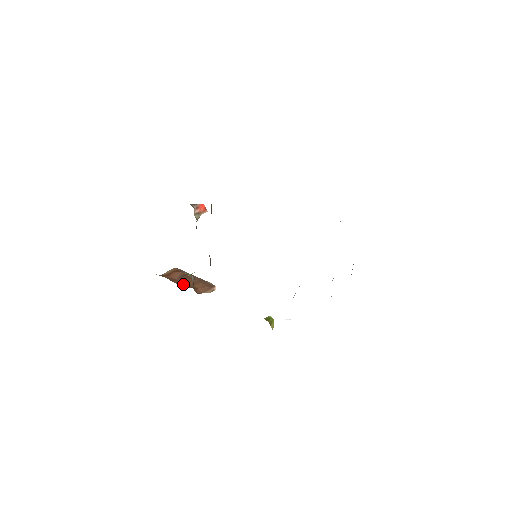
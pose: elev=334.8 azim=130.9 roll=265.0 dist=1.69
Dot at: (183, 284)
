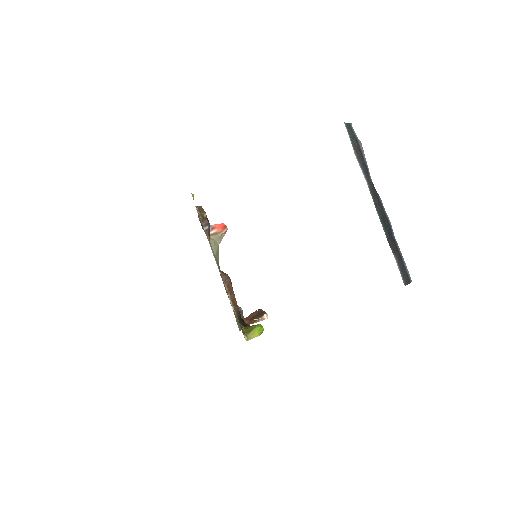
Dot at: occluded
